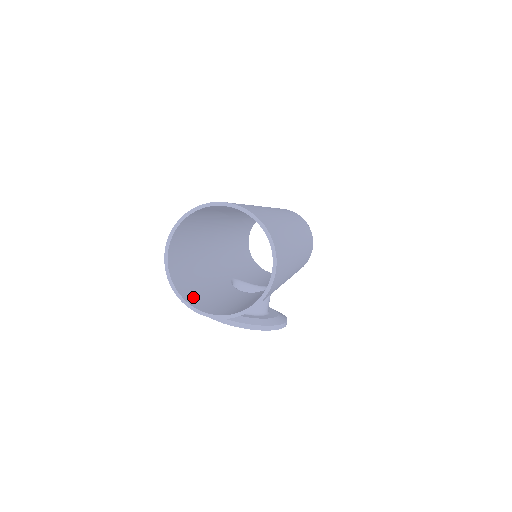
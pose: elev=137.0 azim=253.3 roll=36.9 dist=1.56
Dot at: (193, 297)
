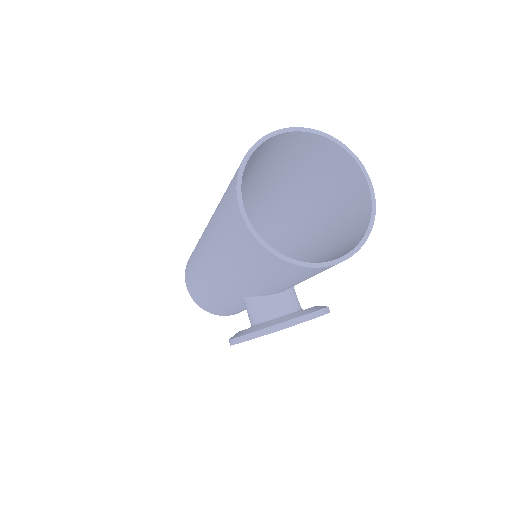
Dot at: occluded
